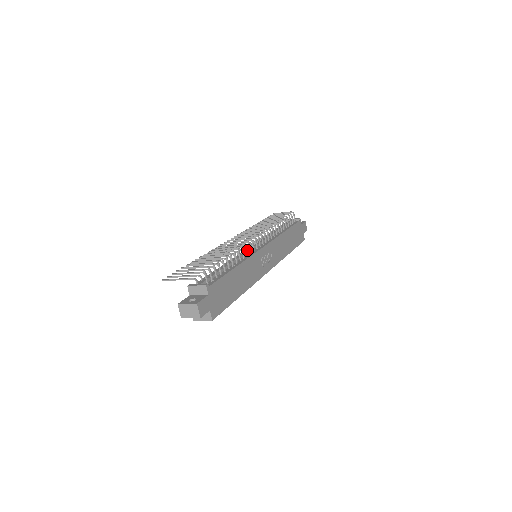
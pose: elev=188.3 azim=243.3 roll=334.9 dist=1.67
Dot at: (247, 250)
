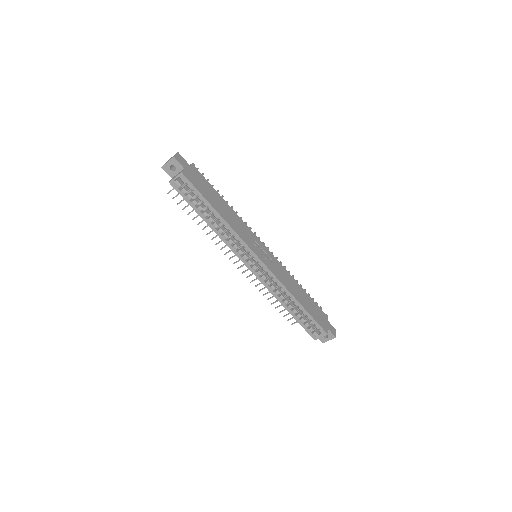
Dot at: occluded
